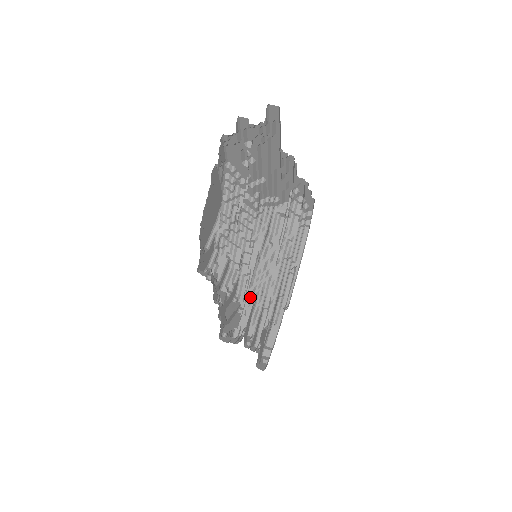
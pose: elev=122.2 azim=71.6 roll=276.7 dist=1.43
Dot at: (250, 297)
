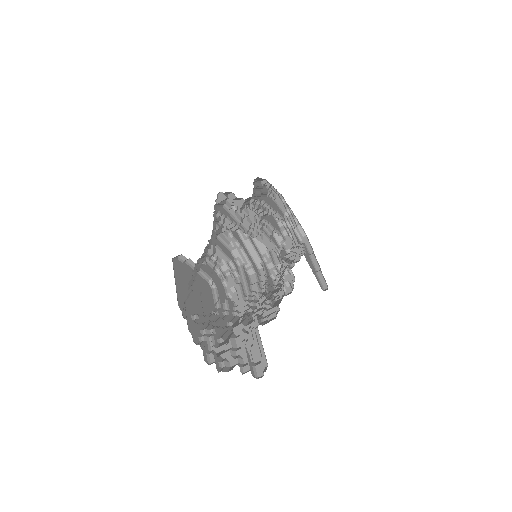
Dot at: (259, 238)
